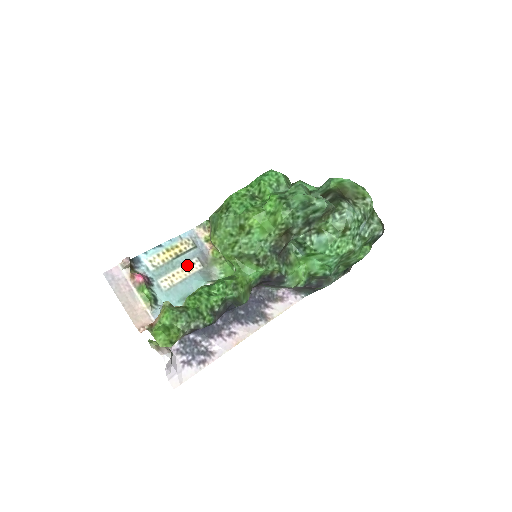
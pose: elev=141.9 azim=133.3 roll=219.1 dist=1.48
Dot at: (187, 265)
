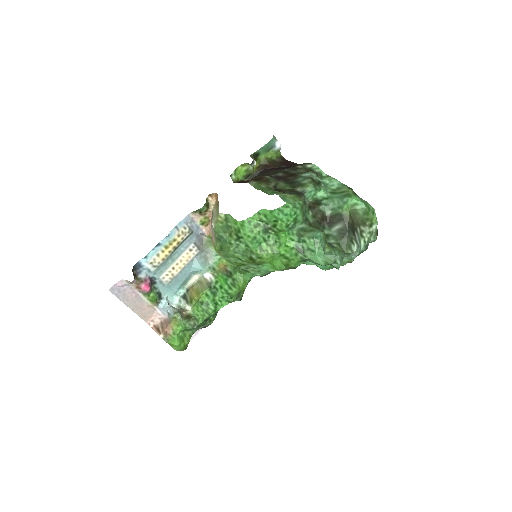
Dot at: (185, 253)
